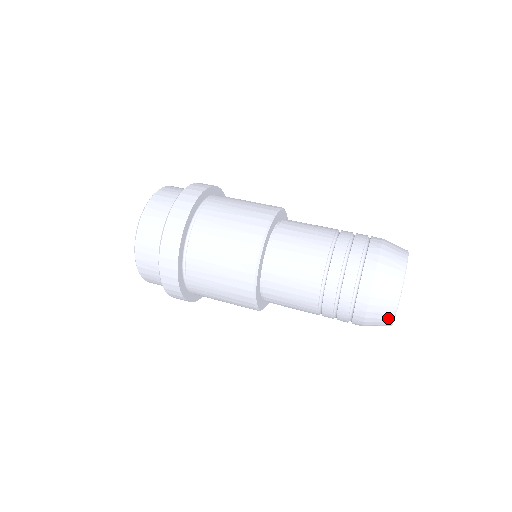
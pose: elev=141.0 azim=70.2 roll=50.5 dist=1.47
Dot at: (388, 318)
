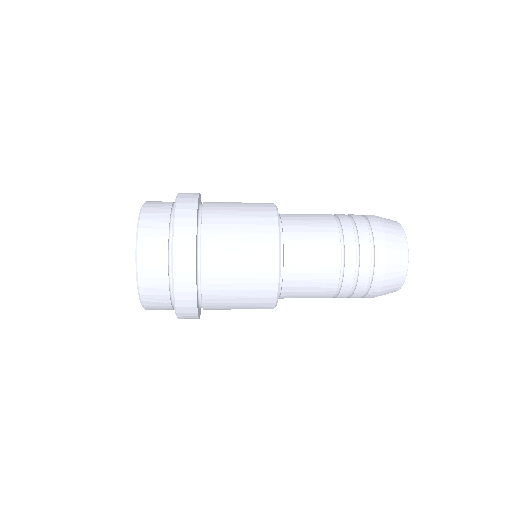
Dot at: (403, 242)
